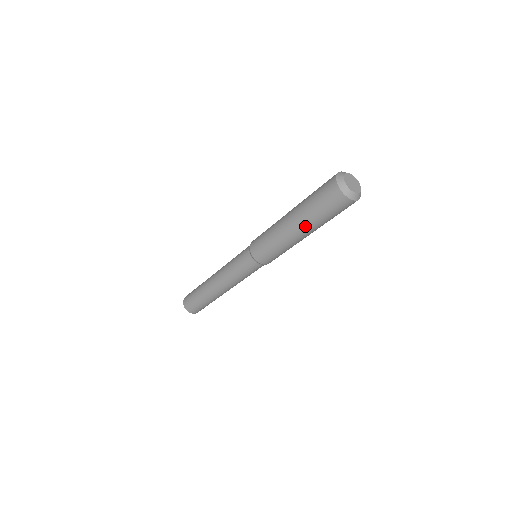
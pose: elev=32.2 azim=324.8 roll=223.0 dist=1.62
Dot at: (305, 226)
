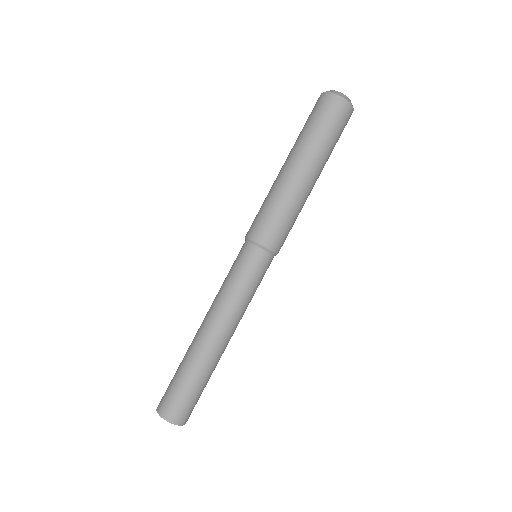
Dot at: (313, 159)
